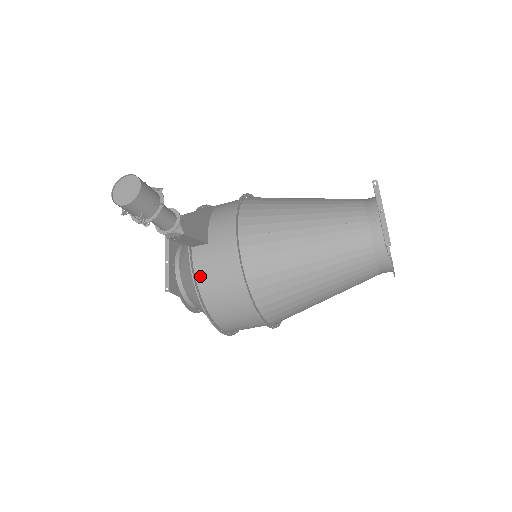
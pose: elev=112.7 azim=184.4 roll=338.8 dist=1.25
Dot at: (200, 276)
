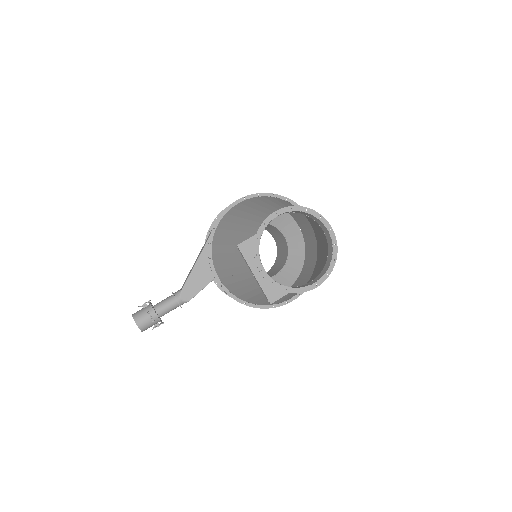
Dot at: occluded
